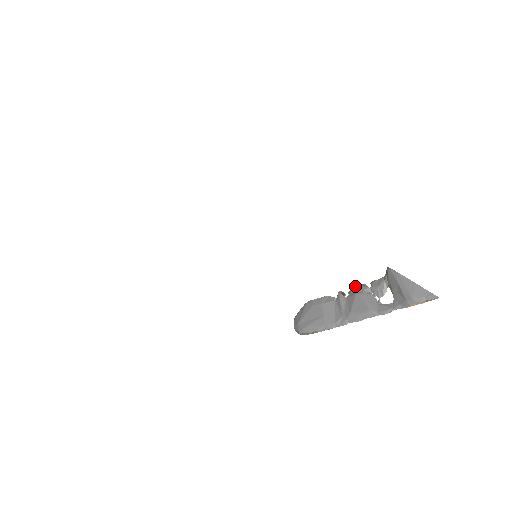
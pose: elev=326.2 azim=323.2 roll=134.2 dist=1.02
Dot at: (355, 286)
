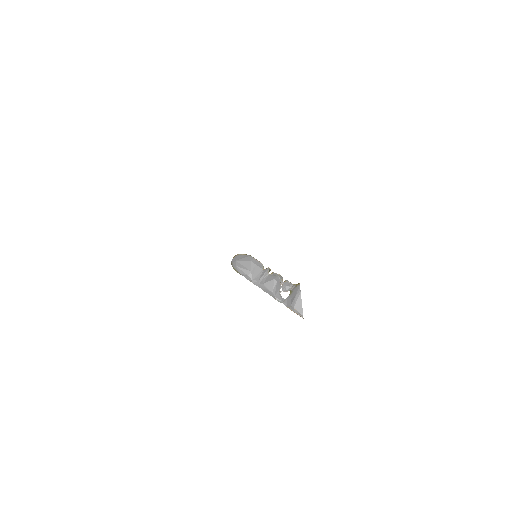
Dot at: (278, 274)
